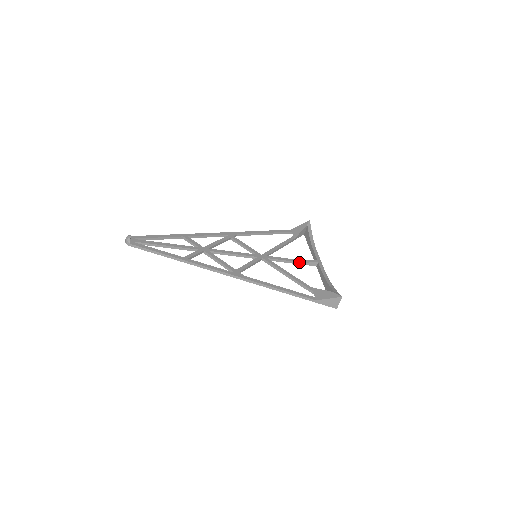
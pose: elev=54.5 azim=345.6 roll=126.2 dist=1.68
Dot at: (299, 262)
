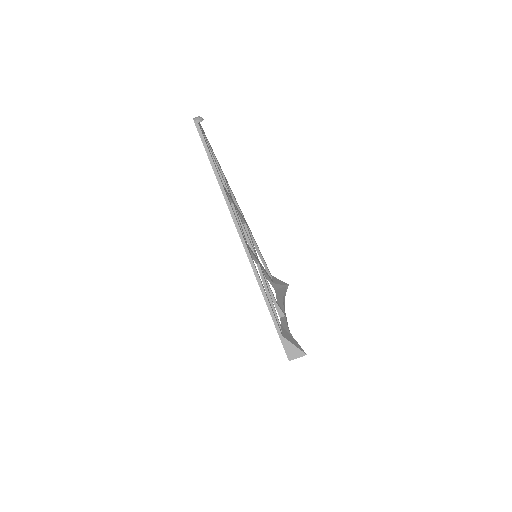
Dot at: (275, 299)
